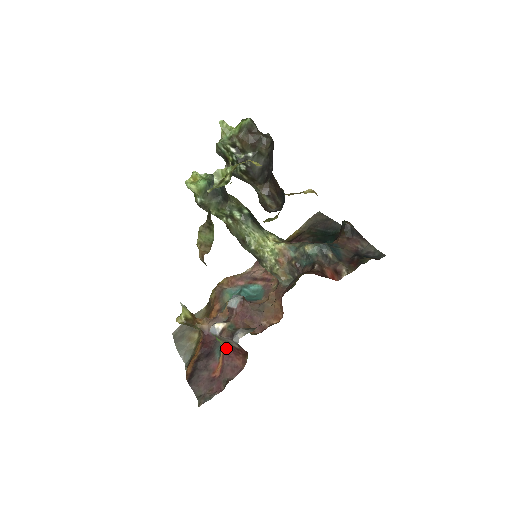
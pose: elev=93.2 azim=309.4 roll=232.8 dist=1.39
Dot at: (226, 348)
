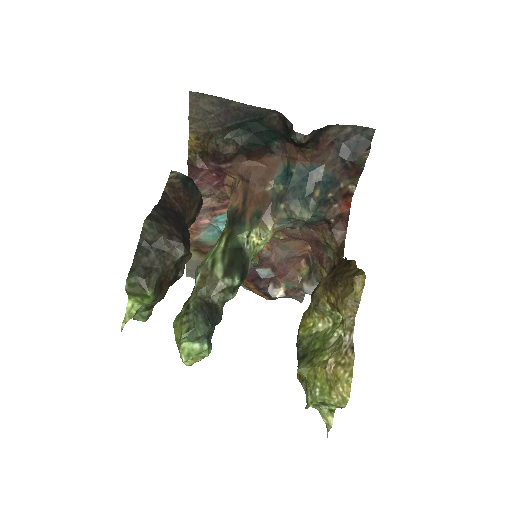
Dot at: occluded
